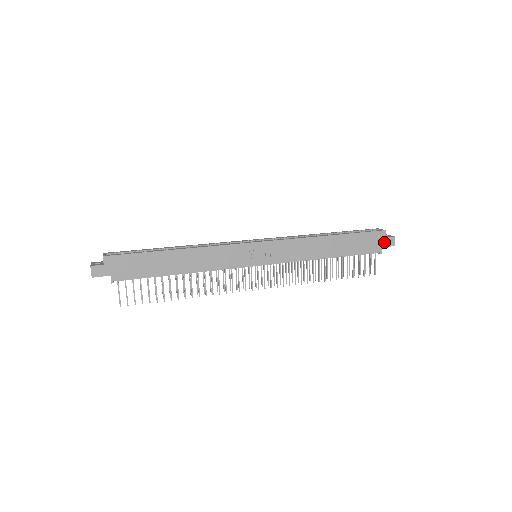
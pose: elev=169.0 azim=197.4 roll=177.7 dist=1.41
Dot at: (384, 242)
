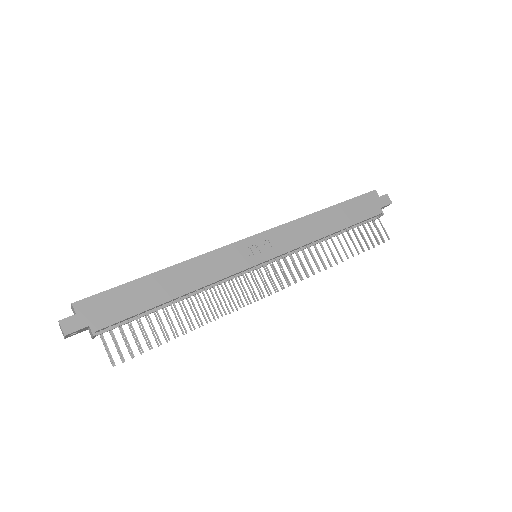
Dot at: (380, 202)
